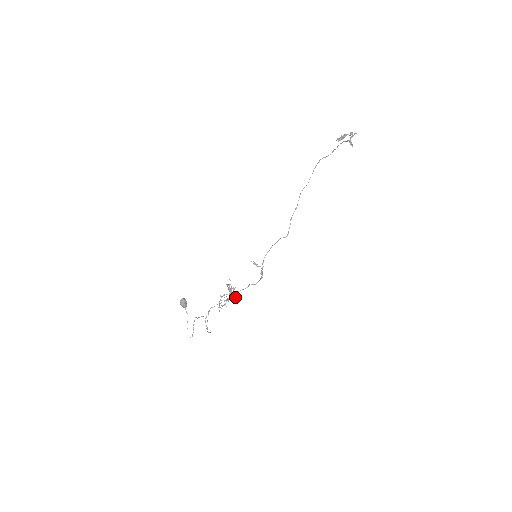
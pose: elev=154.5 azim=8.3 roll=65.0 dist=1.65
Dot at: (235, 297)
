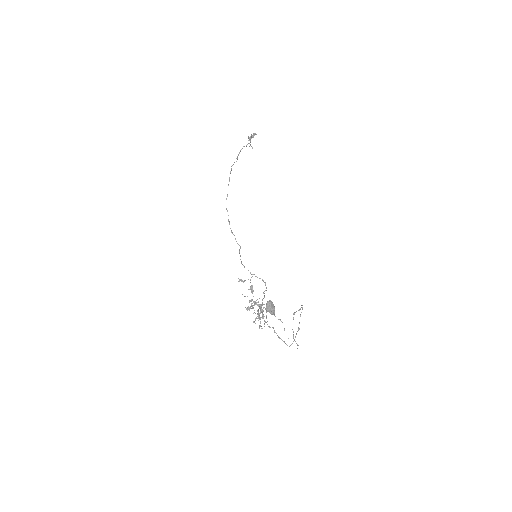
Dot at: (261, 312)
